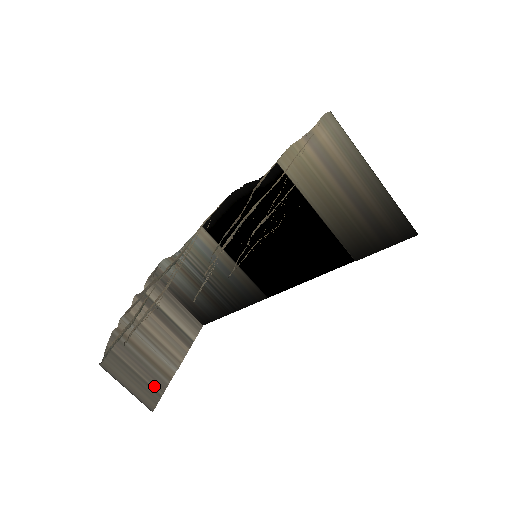
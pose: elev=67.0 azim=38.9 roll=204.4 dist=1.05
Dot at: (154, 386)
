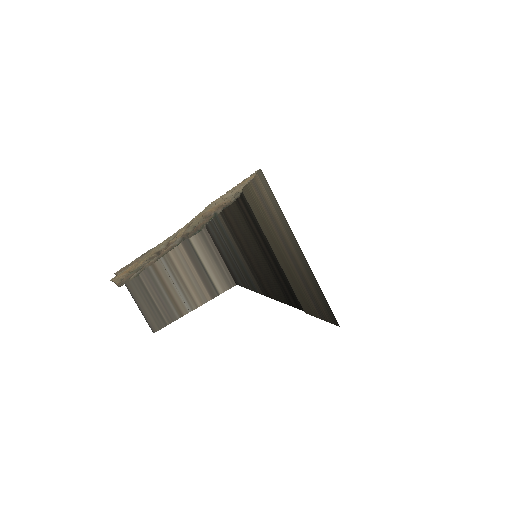
Dot at: (164, 315)
